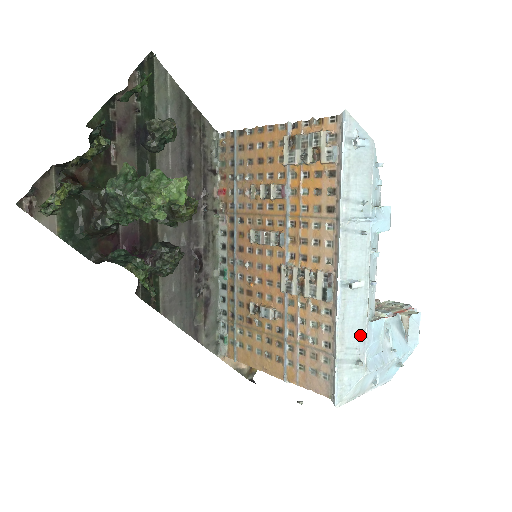
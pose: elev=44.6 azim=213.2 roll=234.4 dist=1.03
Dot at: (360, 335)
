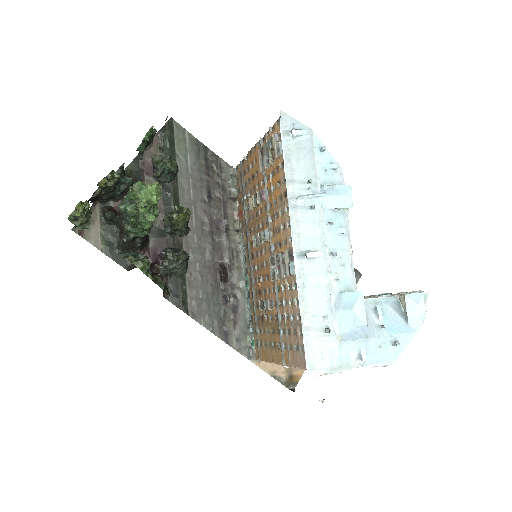
Dot at: (325, 303)
